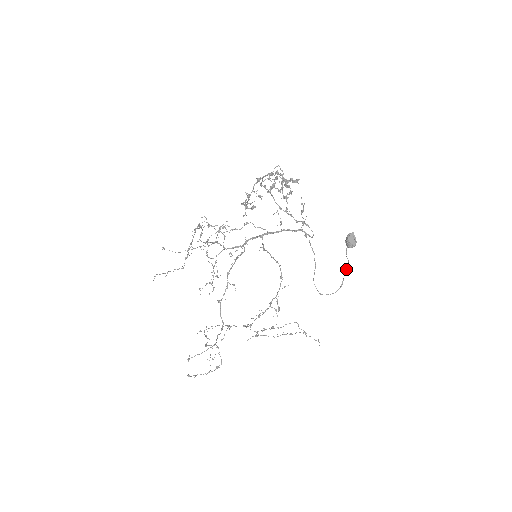
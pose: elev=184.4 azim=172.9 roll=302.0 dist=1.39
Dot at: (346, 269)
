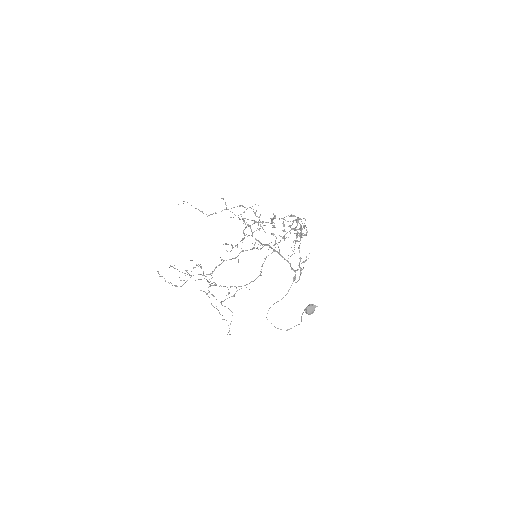
Dot at: (298, 324)
